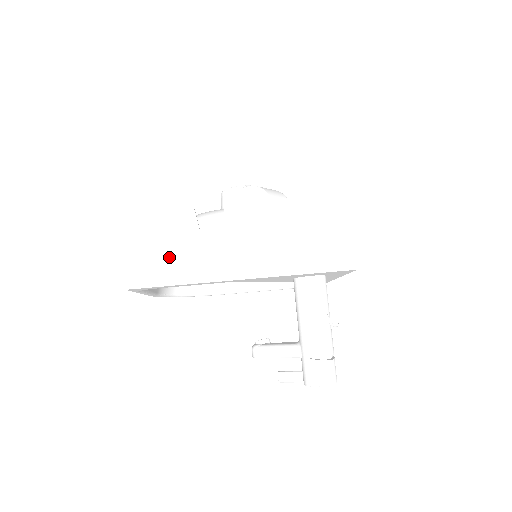
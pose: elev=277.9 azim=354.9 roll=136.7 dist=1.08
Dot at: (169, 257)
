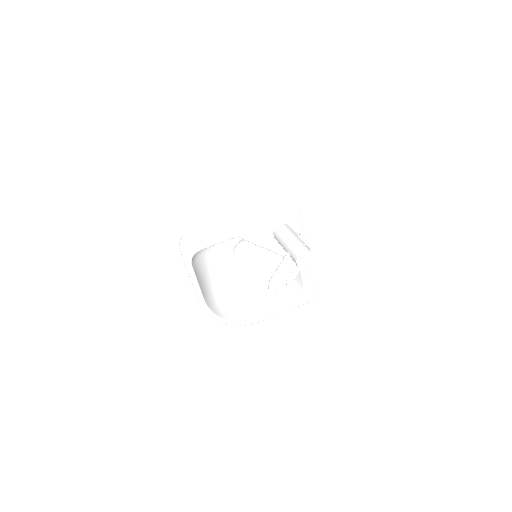
Dot at: (202, 232)
